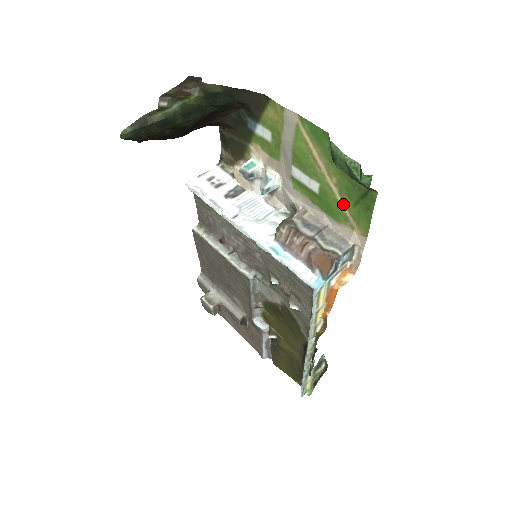
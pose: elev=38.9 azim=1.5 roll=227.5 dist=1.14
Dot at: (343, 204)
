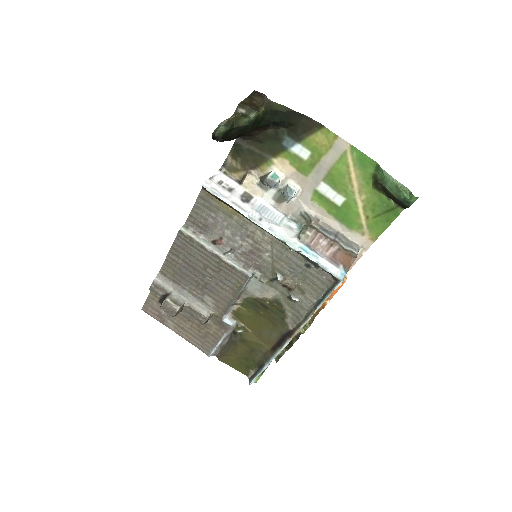
Dot at: (363, 216)
